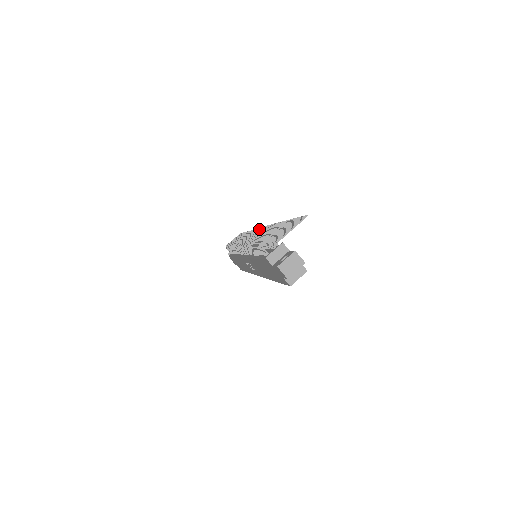
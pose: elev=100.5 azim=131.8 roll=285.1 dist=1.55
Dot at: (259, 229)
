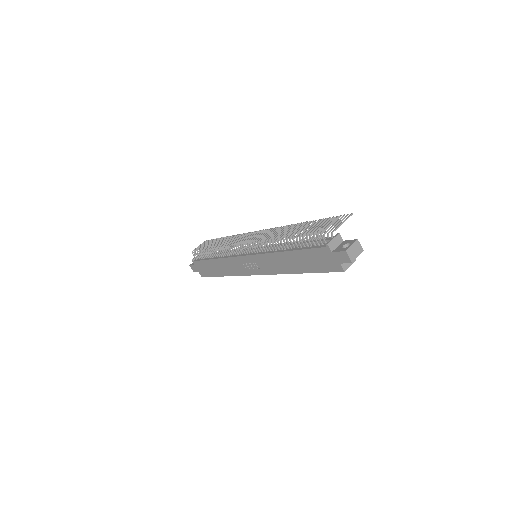
Dot at: (269, 229)
